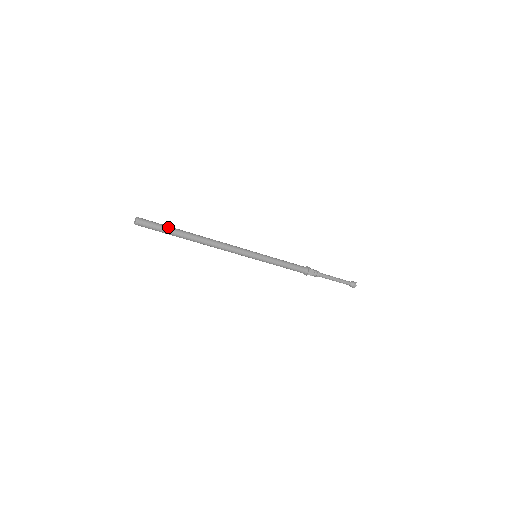
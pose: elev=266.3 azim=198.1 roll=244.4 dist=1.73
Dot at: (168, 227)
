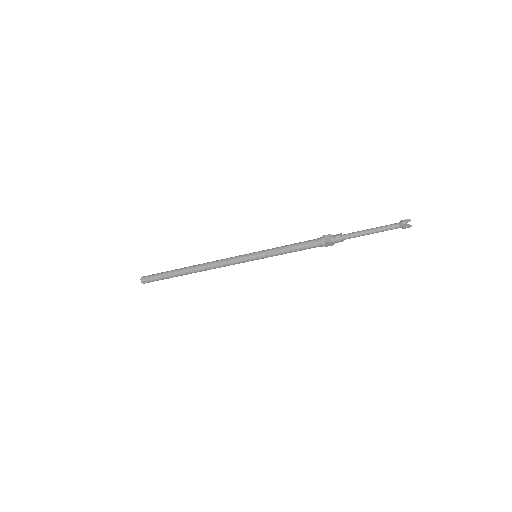
Dot at: (165, 276)
